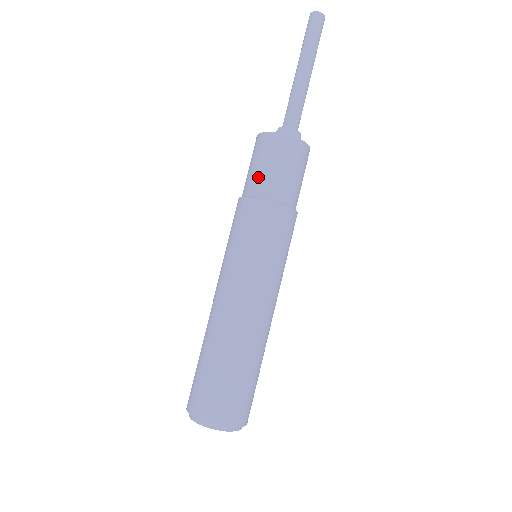
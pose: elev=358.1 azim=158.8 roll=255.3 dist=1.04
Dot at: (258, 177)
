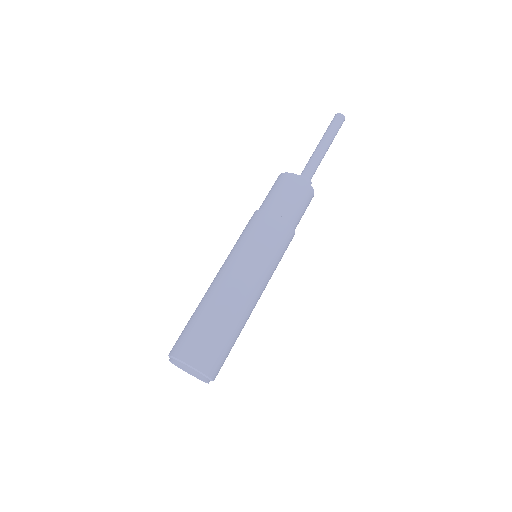
Dot at: (280, 201)
